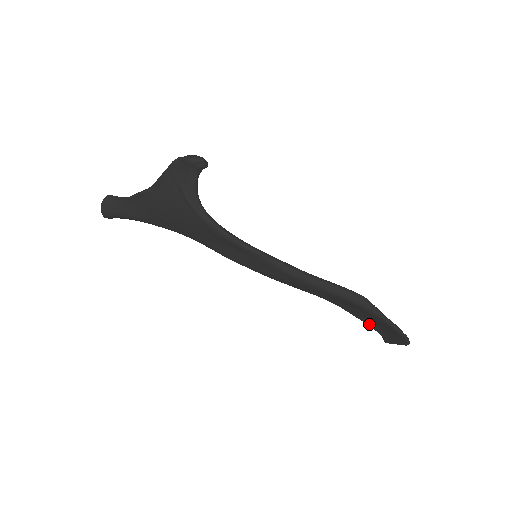
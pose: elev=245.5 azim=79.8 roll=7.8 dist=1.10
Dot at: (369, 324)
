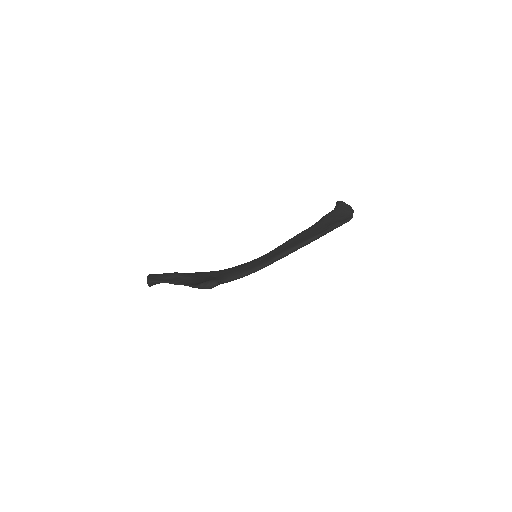
Dot at: occluded
